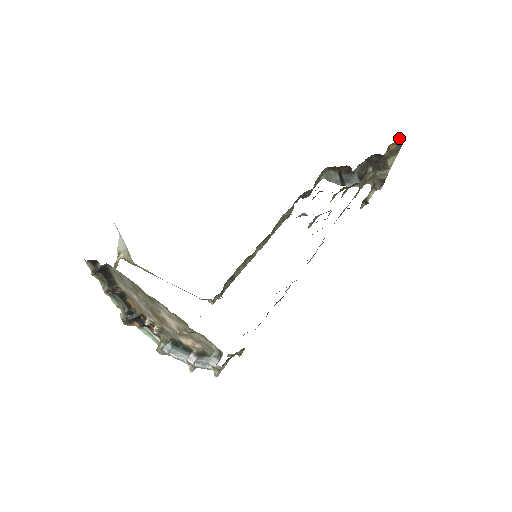
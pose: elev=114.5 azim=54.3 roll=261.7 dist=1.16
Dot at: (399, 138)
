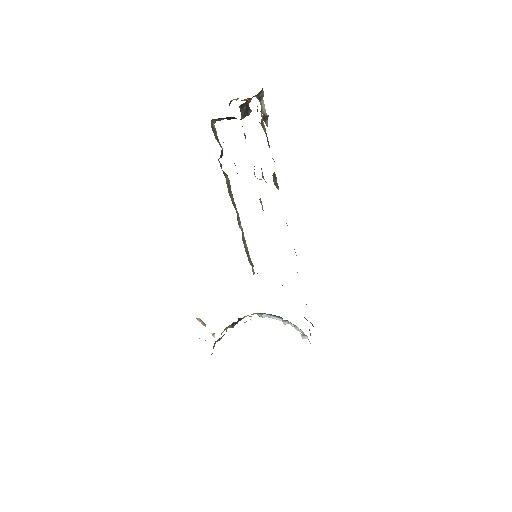
Dot at: occluded
